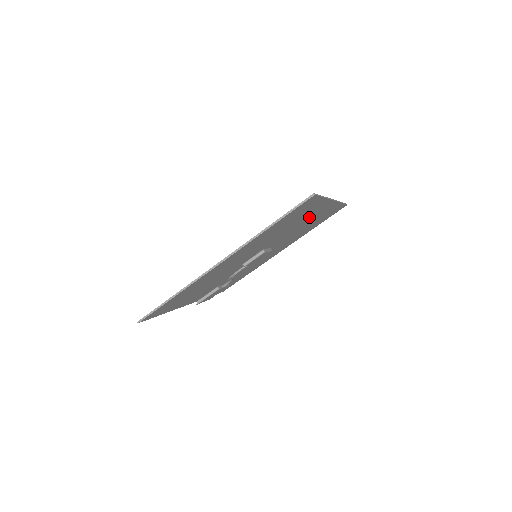
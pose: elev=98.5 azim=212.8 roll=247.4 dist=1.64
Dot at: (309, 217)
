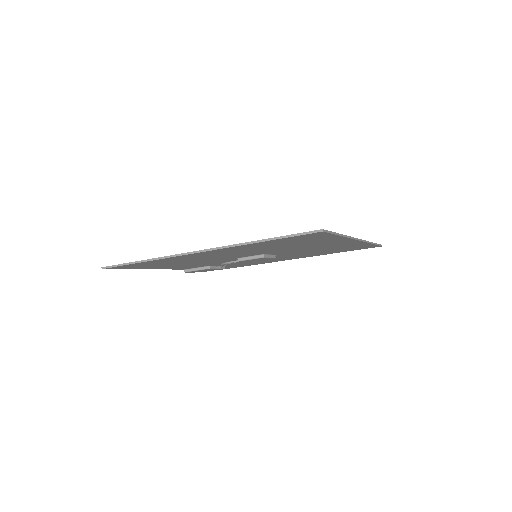
Dot at: occluded
